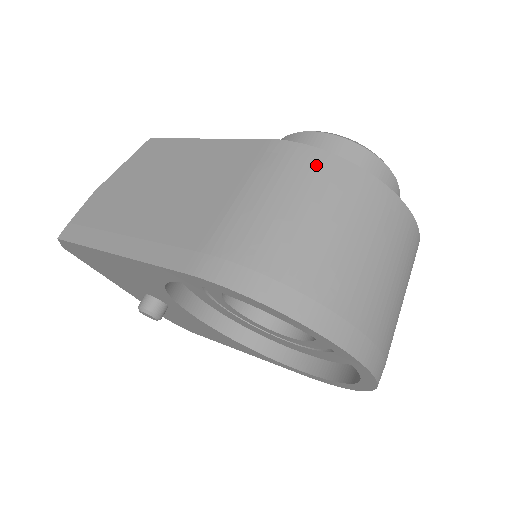
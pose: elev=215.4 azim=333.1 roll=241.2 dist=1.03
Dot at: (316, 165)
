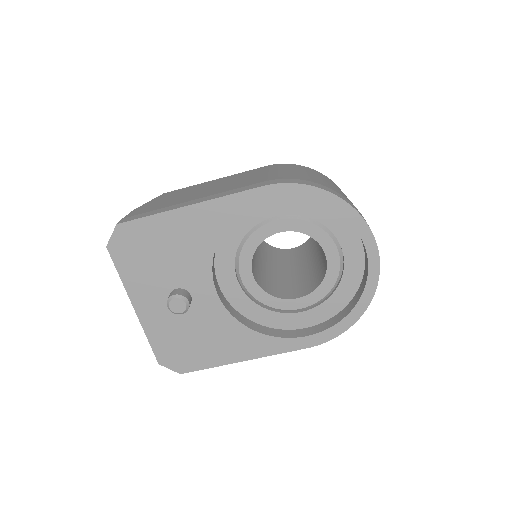
Dot at: (302, 167)
